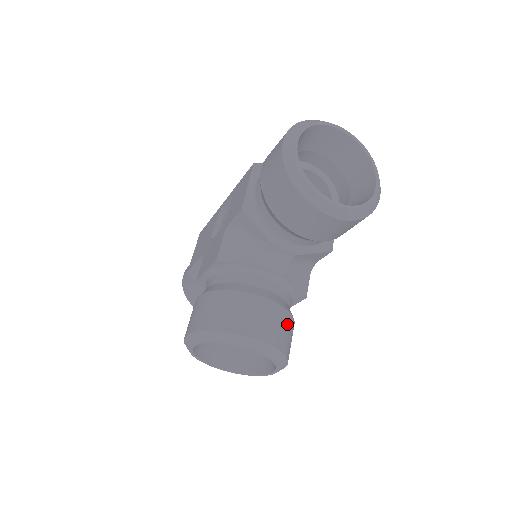
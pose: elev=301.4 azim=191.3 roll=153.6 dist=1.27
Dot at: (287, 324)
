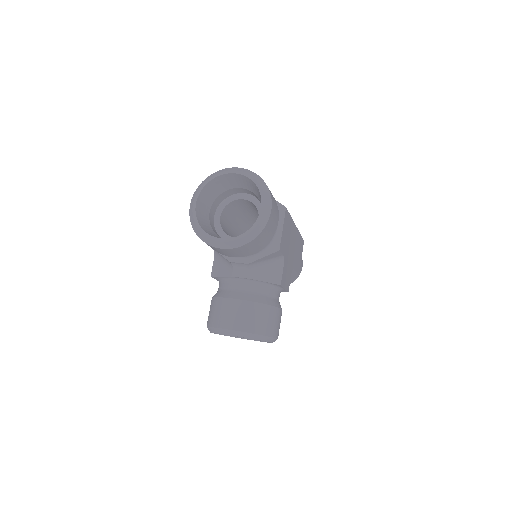
Dot at: (257, 312)
